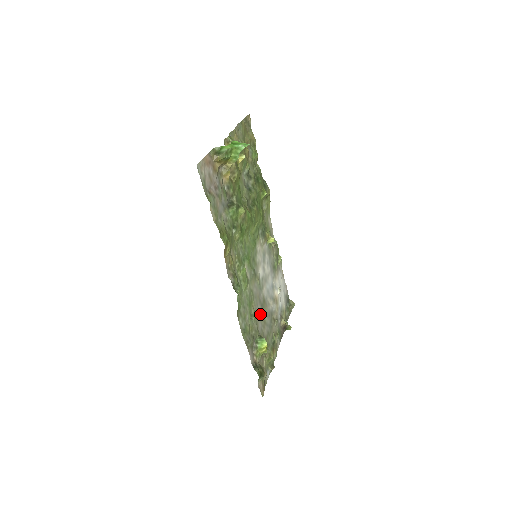
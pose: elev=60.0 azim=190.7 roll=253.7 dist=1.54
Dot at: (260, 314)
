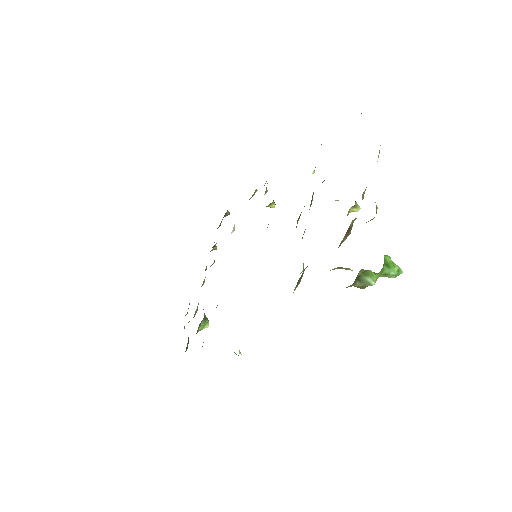
Dot at: occluded
